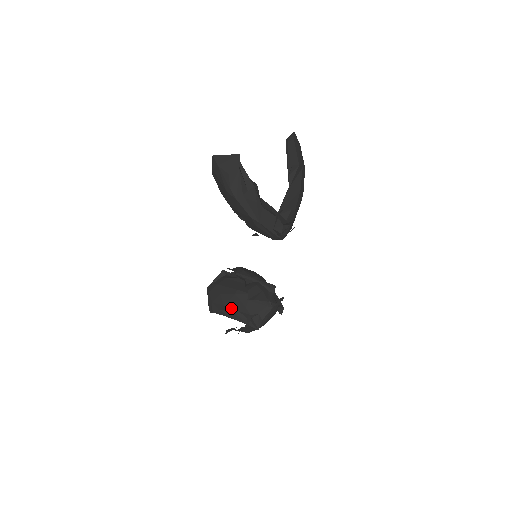
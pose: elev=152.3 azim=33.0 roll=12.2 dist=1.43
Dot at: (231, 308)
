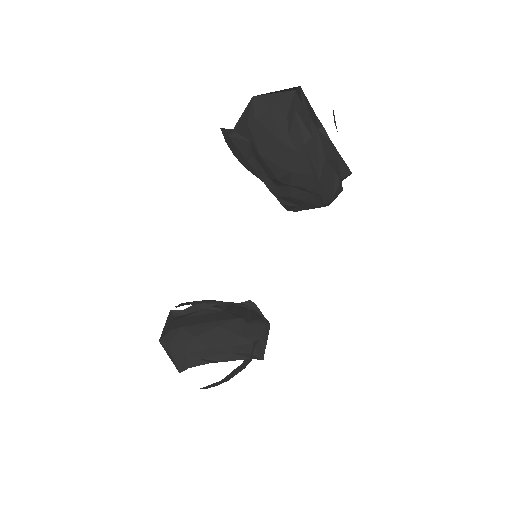
Dot at: (221, 347)
